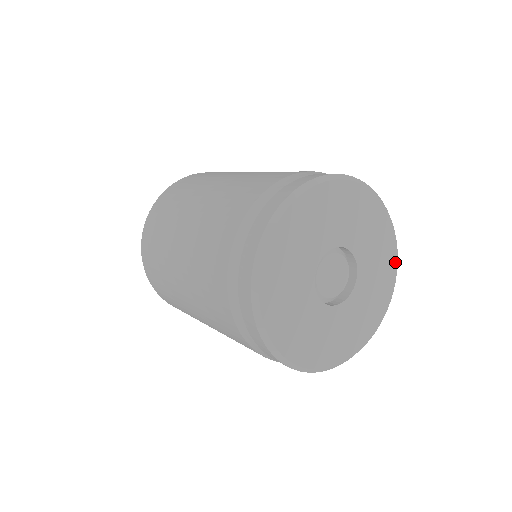
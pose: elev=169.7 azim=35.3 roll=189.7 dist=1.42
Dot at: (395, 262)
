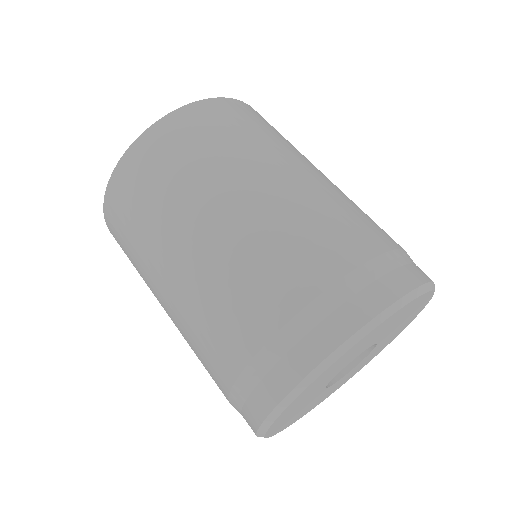
Dot at: (429, 298)
